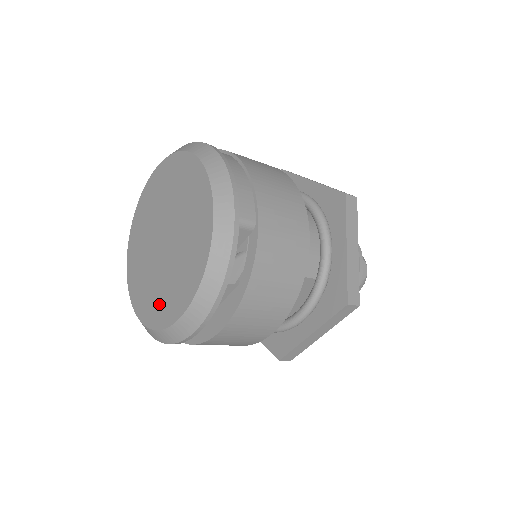
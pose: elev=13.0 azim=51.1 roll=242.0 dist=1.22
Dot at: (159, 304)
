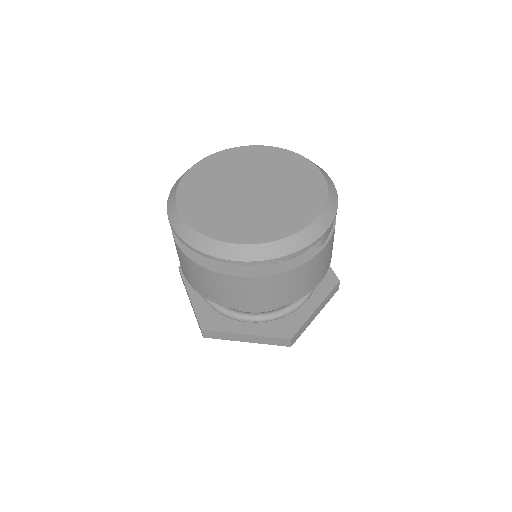
Dot at: (215, 219)
